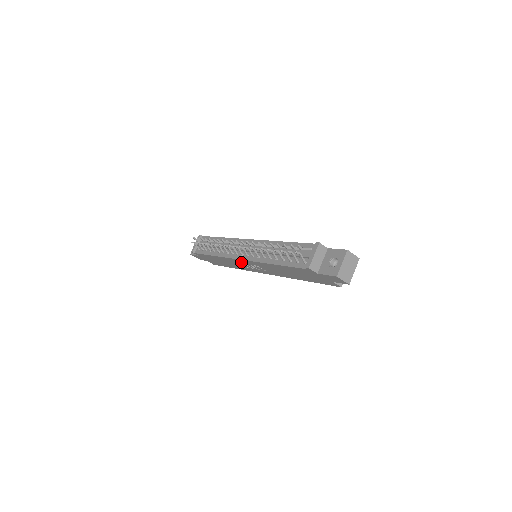
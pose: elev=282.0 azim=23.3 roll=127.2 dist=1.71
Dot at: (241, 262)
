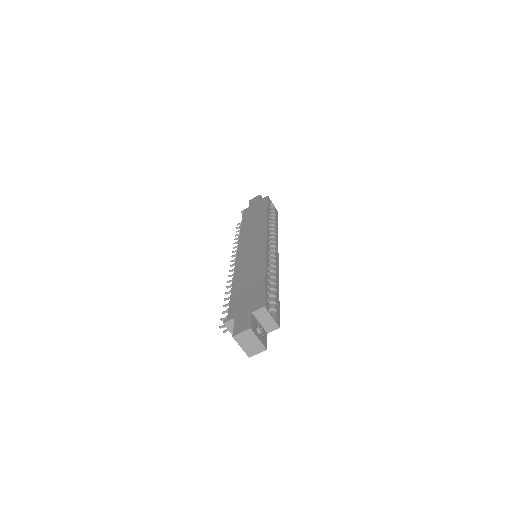
Dot at: occluded
